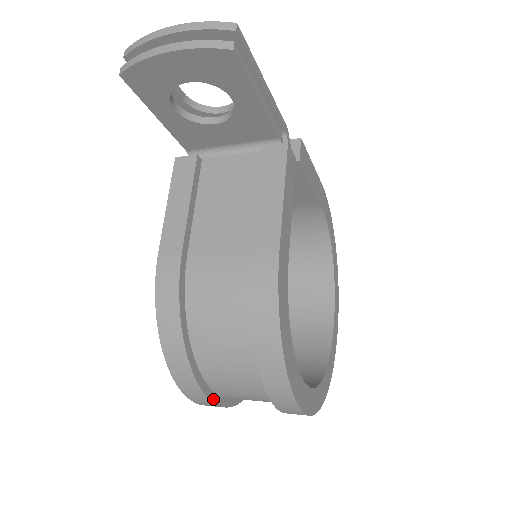
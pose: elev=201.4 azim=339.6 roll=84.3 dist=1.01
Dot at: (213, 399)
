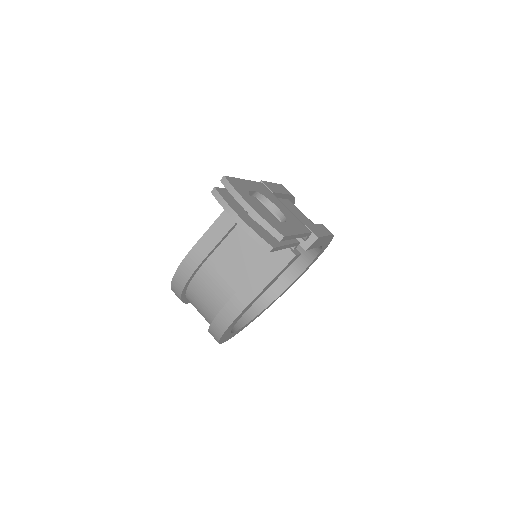
Dot at: (189, 302)
